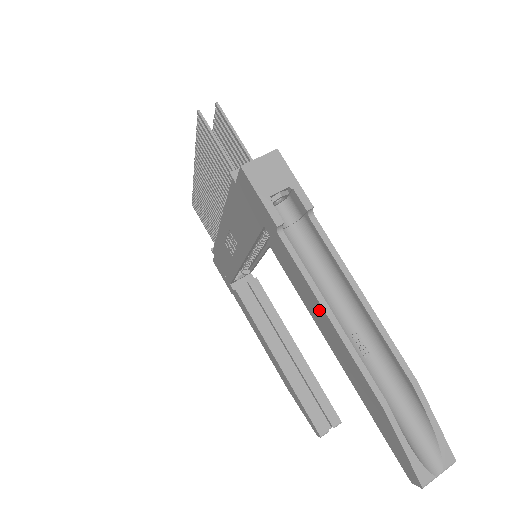
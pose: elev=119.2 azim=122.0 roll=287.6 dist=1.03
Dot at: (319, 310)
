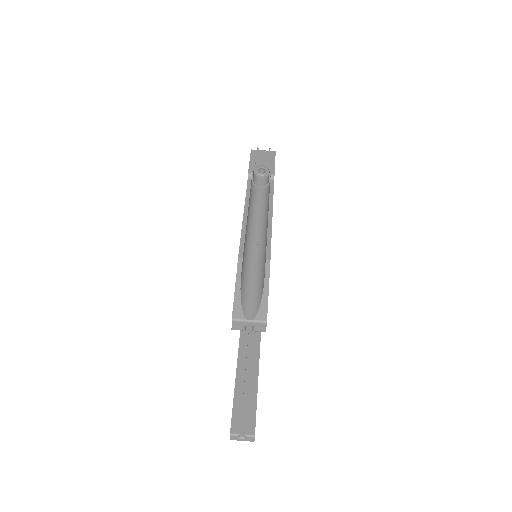
Dot at: occluded
